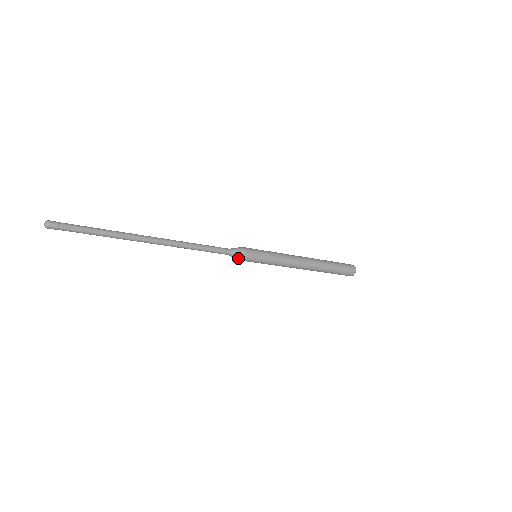
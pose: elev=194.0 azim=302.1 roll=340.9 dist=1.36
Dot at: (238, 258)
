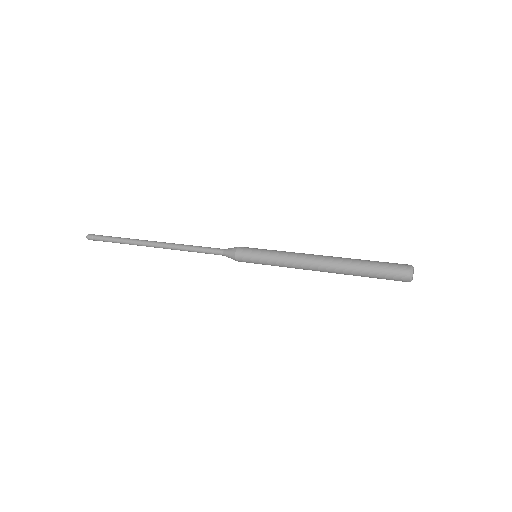
Dot at: (233, 259)
